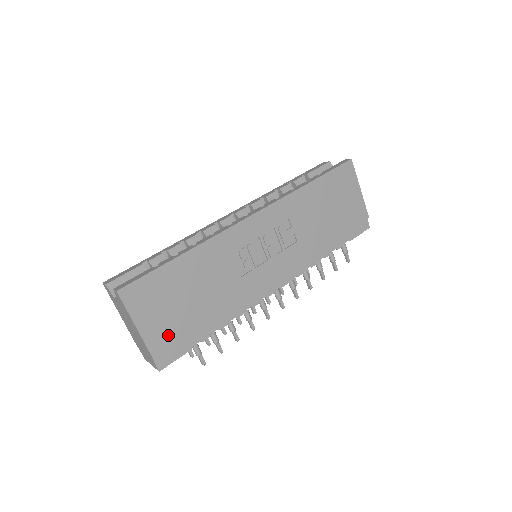
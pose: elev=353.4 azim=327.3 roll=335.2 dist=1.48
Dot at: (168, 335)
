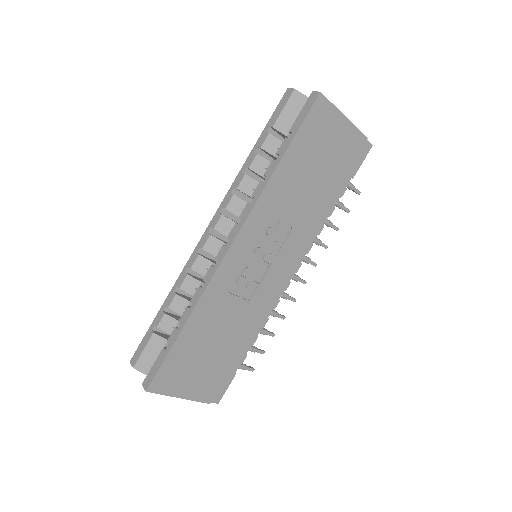
Dot at: (210, 383)
